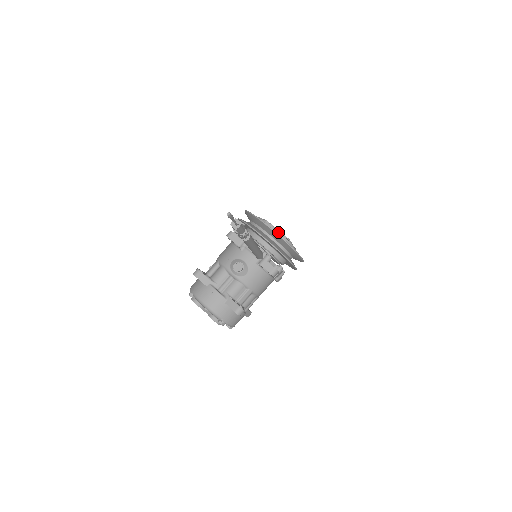
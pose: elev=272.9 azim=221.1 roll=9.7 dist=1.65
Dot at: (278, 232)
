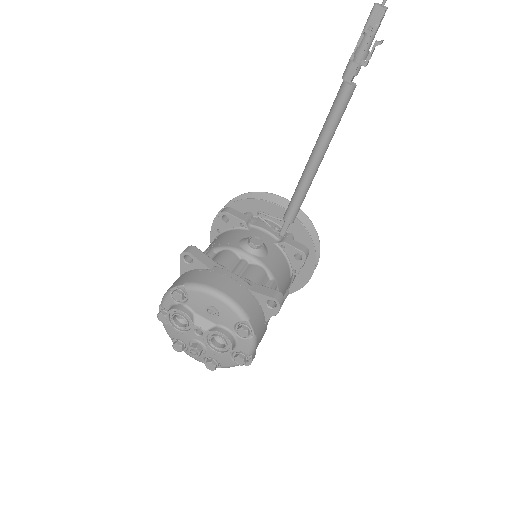
Dot at: occluded
